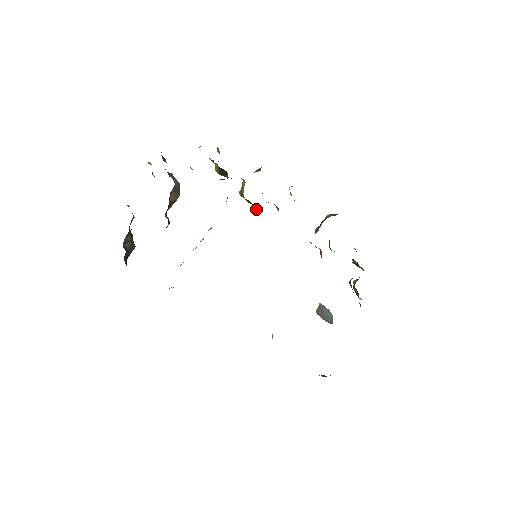
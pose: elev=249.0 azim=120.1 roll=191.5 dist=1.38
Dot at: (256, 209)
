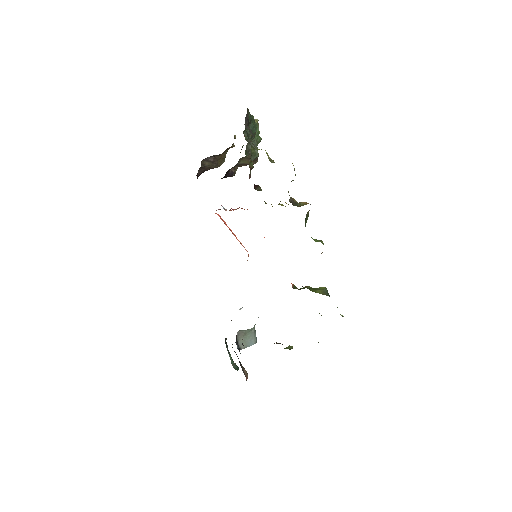
Dot at: occluded
